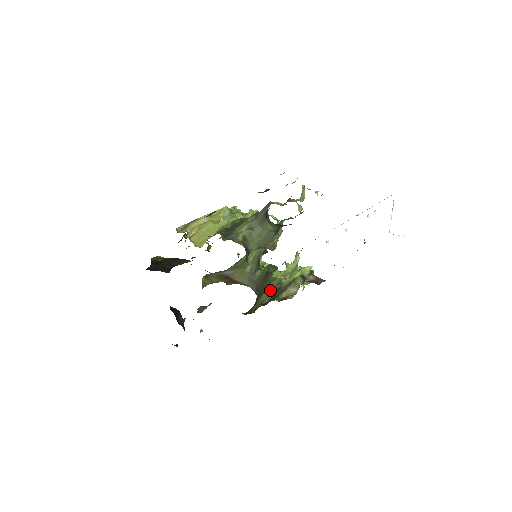
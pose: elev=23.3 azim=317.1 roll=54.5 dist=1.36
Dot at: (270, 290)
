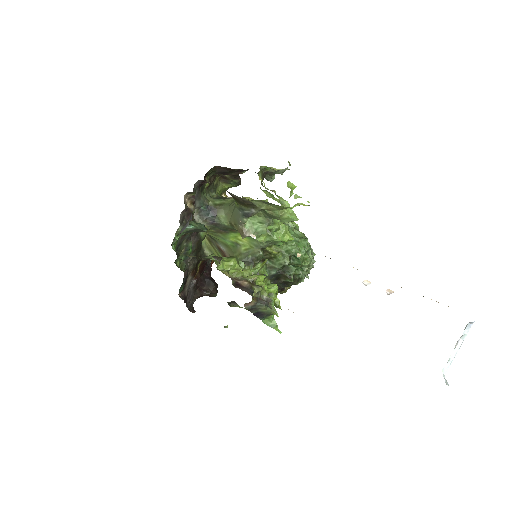
Dot at: occluded
